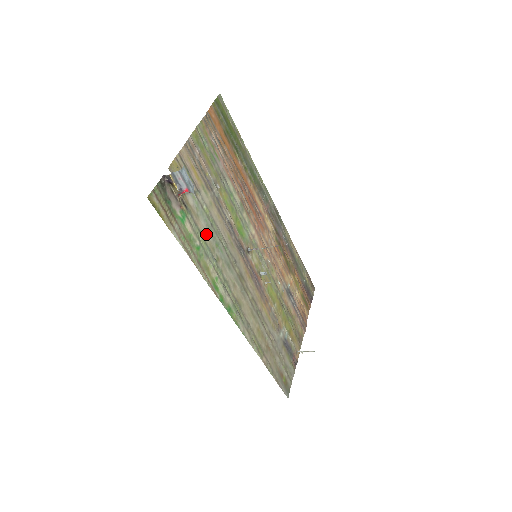
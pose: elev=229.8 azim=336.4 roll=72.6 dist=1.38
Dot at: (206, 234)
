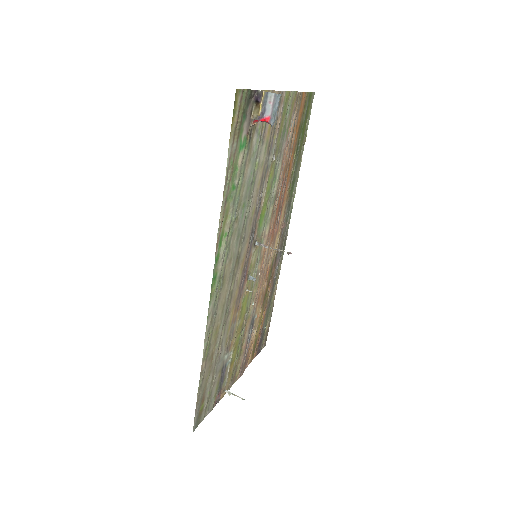
Dot at: (244, 184)
